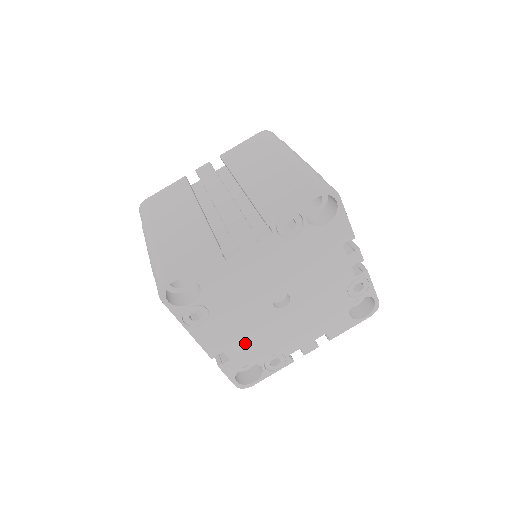
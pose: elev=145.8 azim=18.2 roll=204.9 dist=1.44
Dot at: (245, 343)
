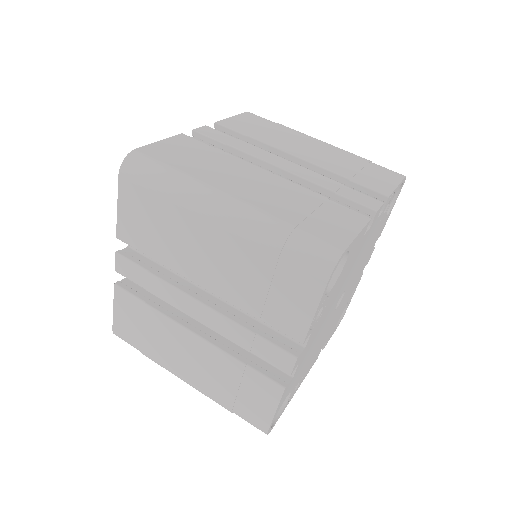
Dot at: (331, 329)
